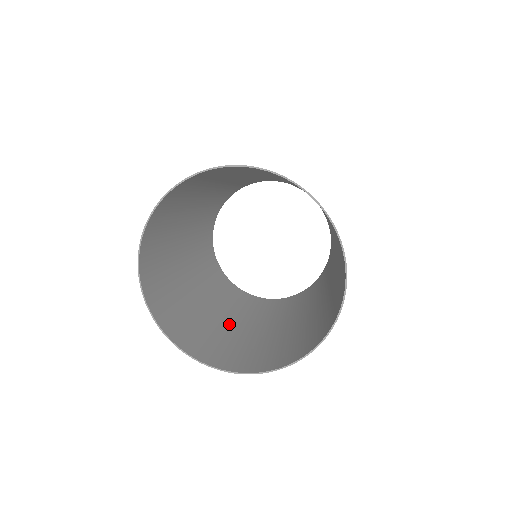
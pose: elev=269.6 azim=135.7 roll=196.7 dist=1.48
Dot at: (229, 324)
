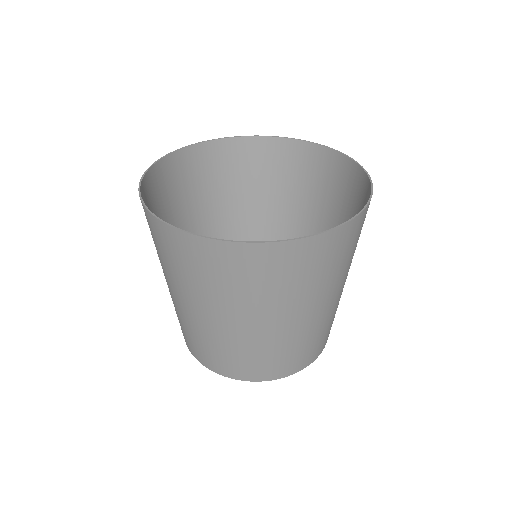
Dot at: (255, 319)
